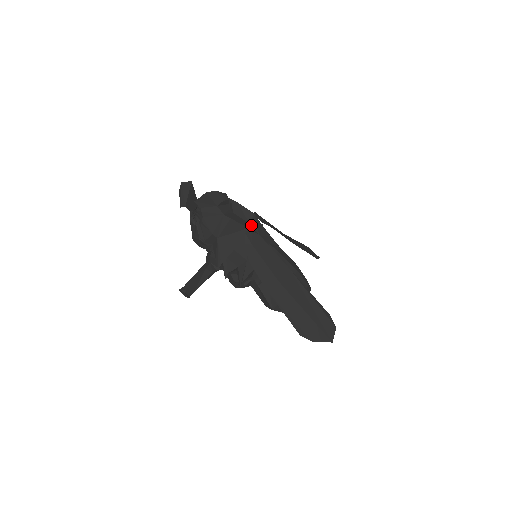
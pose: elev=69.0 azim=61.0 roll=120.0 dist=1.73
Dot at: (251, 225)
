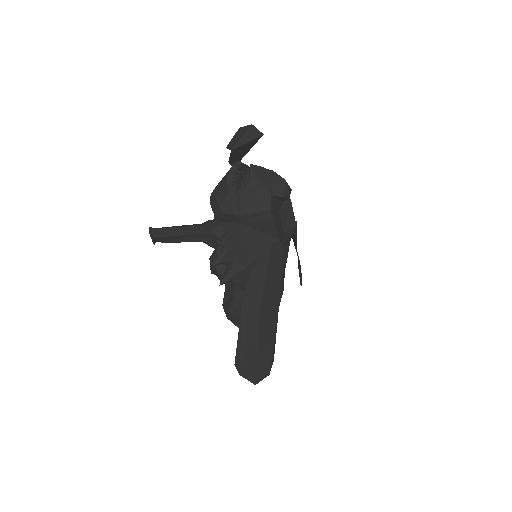
Dot at: (283, 235)
